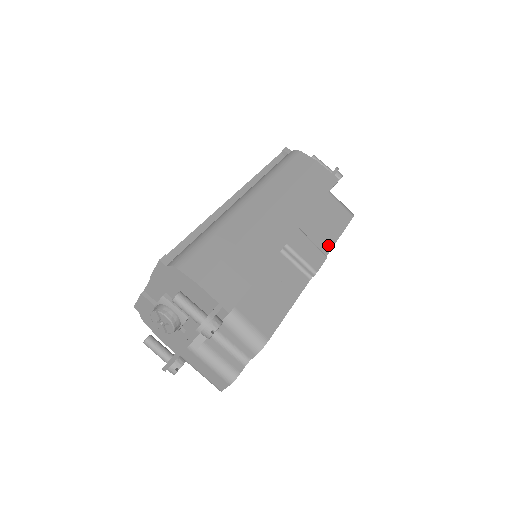
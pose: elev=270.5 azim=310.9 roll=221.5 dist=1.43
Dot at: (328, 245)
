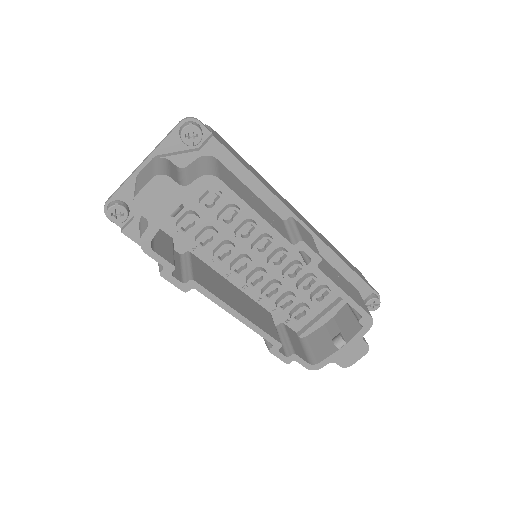
Dot at: (329, 276)
